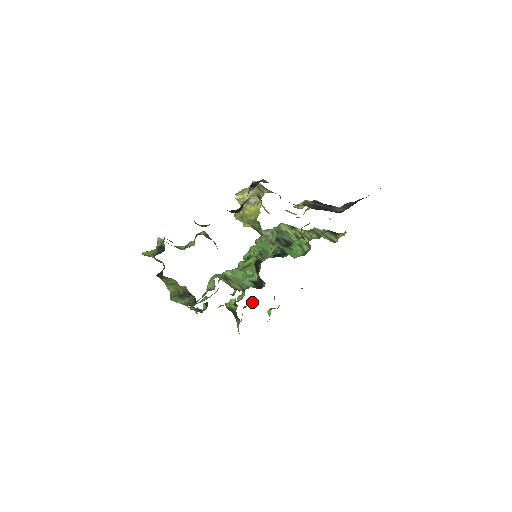
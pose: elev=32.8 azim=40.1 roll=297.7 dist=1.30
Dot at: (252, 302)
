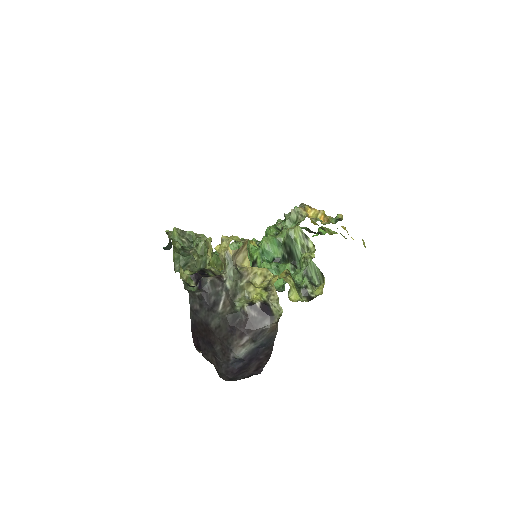
Dot at: occluded
